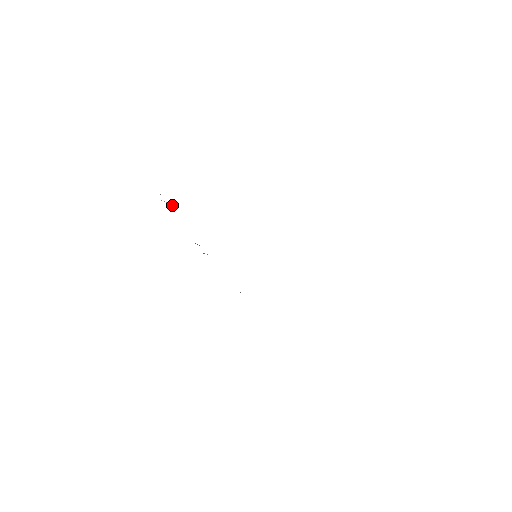
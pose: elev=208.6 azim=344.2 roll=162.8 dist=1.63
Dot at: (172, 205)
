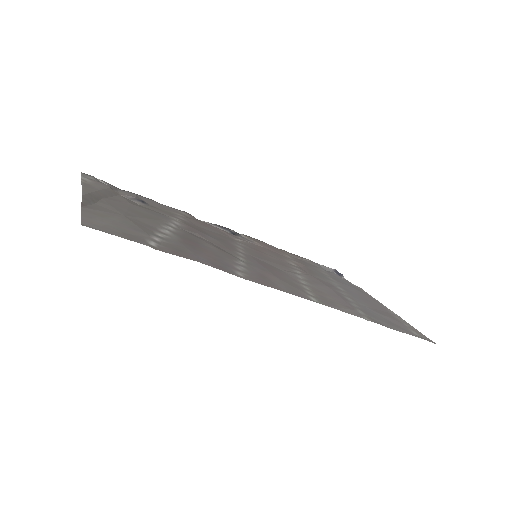
Dot at: (133, 193)
